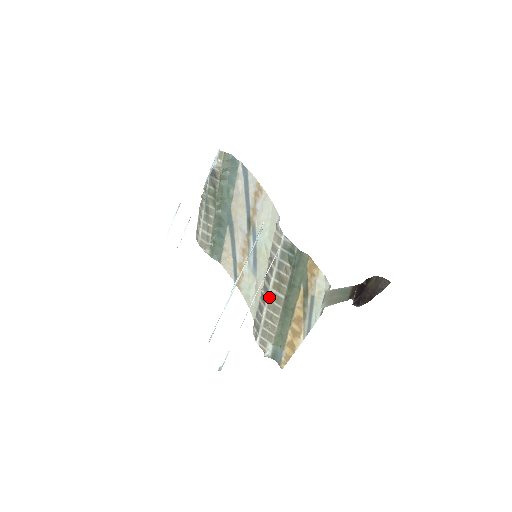
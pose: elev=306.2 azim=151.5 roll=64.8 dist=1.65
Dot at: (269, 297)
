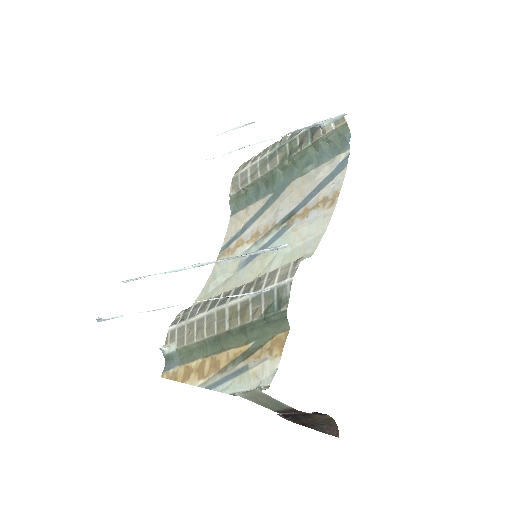
Dot at: (218, 310)
